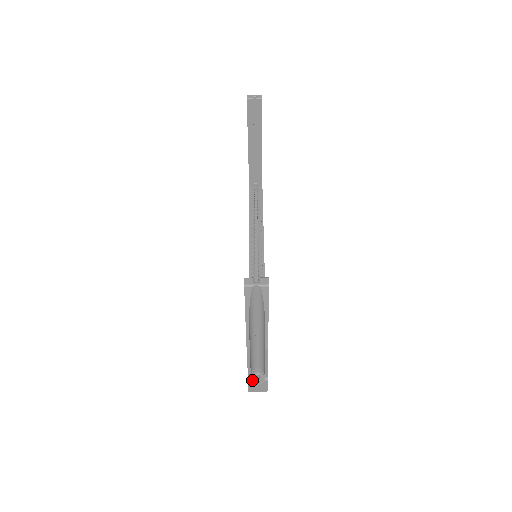
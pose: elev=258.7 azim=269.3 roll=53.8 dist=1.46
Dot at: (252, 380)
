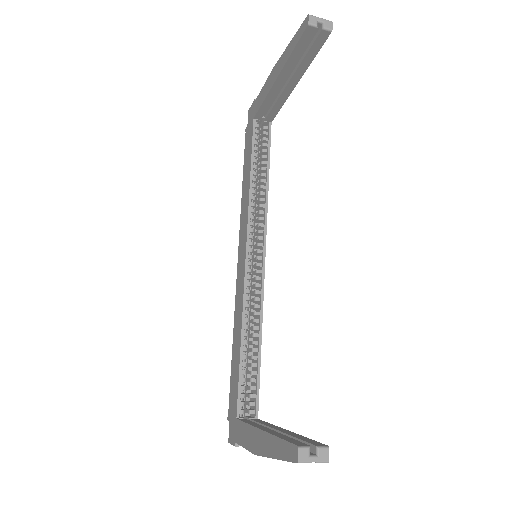
Dot at: occluded
